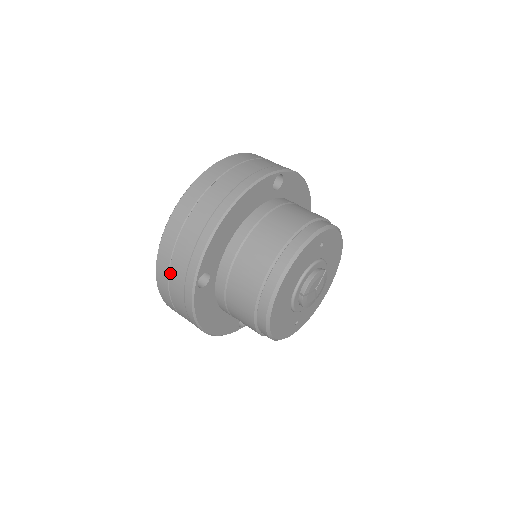
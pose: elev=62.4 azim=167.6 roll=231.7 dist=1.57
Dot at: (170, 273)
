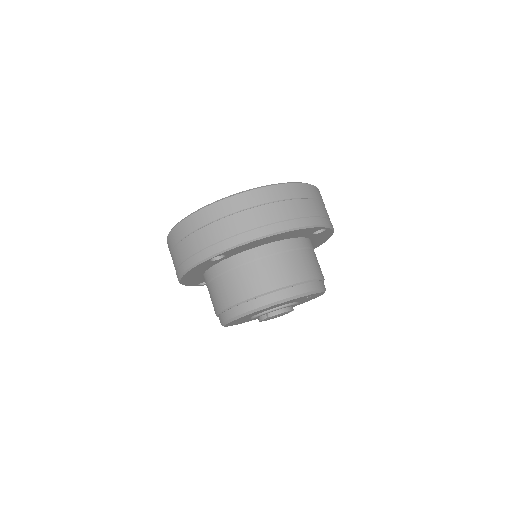
Dot at: (198, 231)
